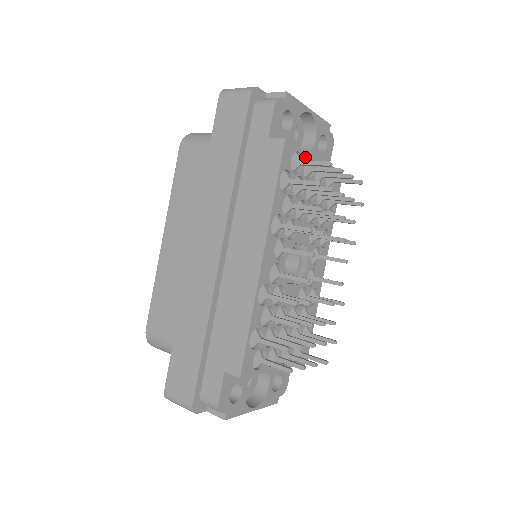
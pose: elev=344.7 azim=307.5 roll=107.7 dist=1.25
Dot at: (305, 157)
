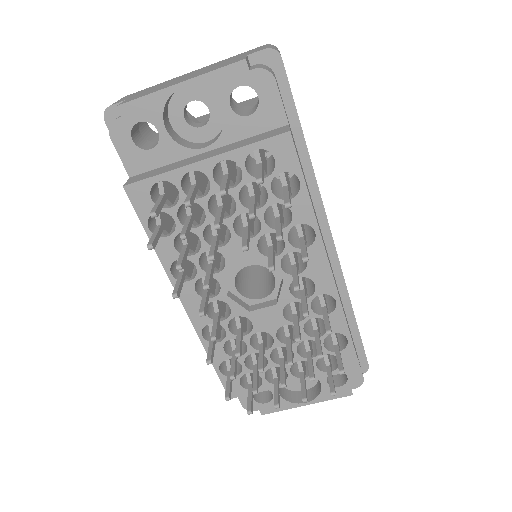
Dot at: (177, 177)
